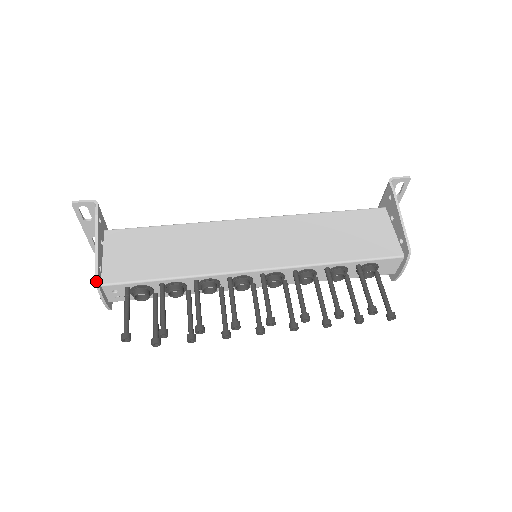
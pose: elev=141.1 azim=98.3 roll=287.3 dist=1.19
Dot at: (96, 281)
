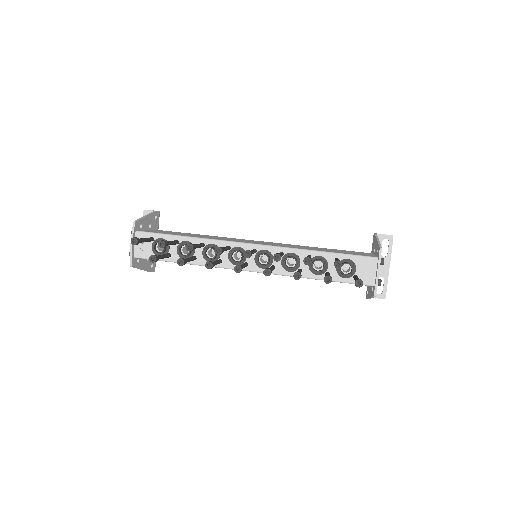
Dot at: (135, 222)
